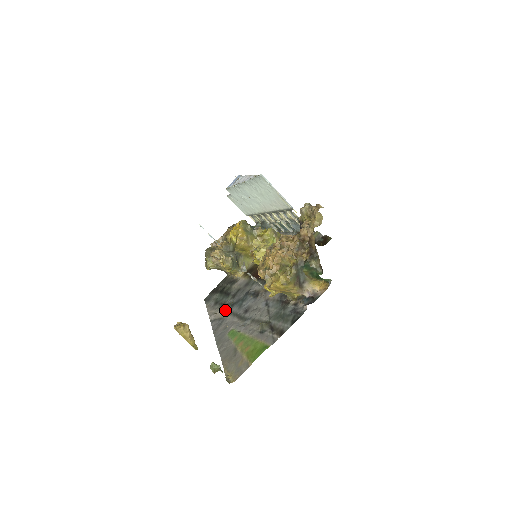
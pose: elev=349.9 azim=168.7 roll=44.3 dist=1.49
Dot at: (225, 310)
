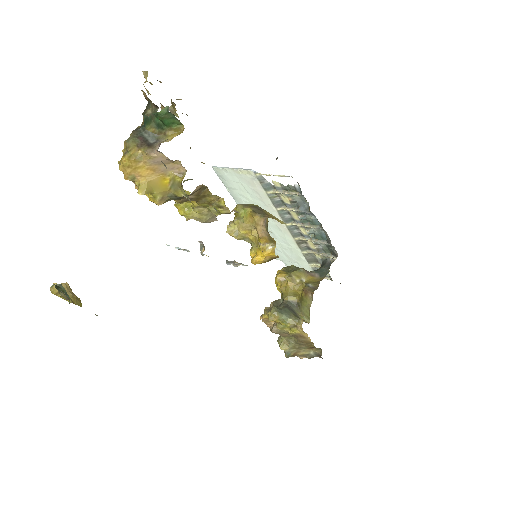
Dot at: occluded
